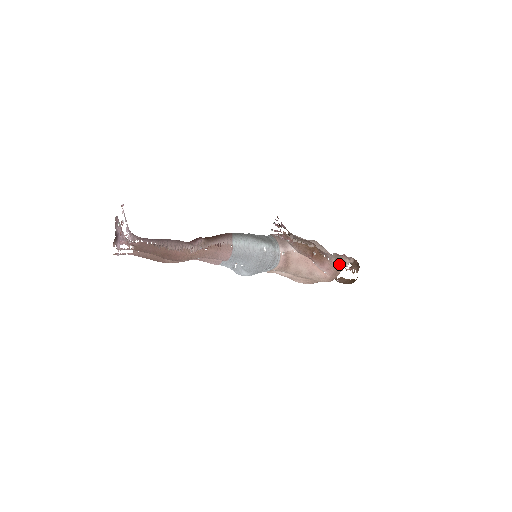
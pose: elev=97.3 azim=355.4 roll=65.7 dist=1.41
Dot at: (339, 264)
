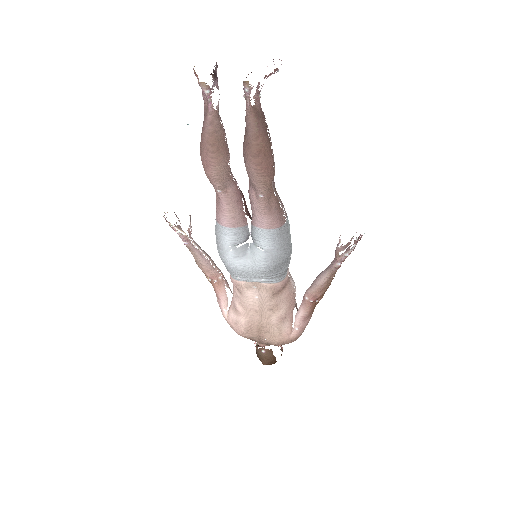
Dot at: occluded
